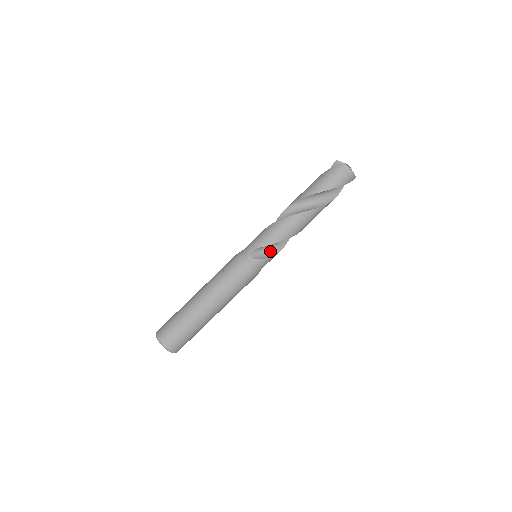
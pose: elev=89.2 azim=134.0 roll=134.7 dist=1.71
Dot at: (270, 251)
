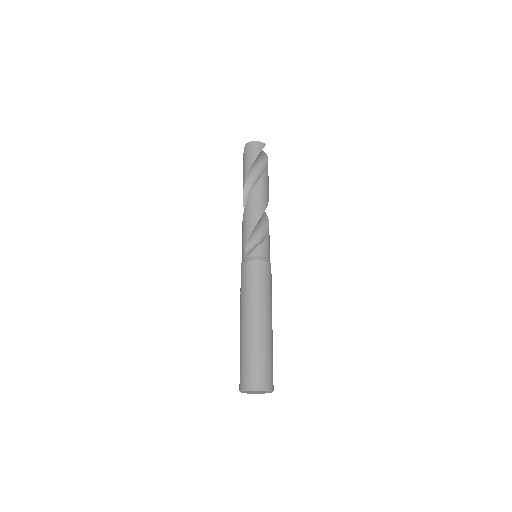
Dot at: (259, 240)
